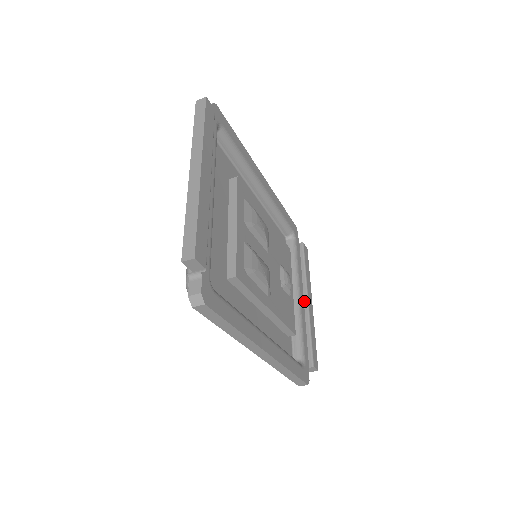
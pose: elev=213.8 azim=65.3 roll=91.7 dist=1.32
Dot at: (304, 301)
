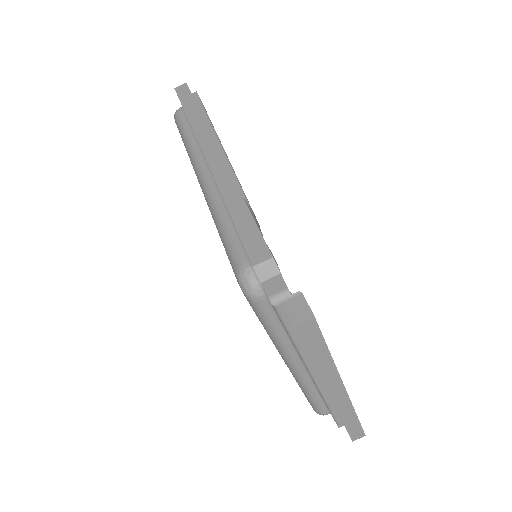
Dot at: occluded
